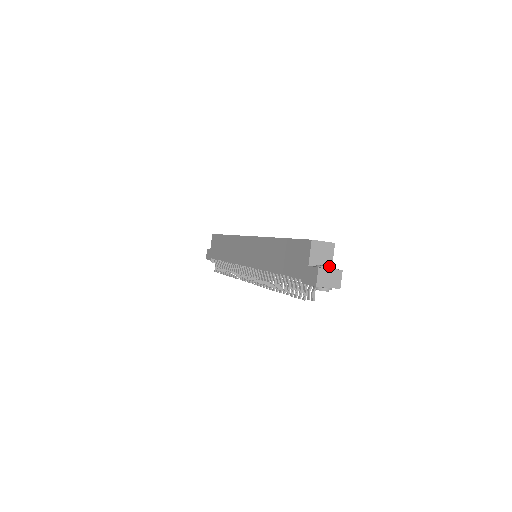
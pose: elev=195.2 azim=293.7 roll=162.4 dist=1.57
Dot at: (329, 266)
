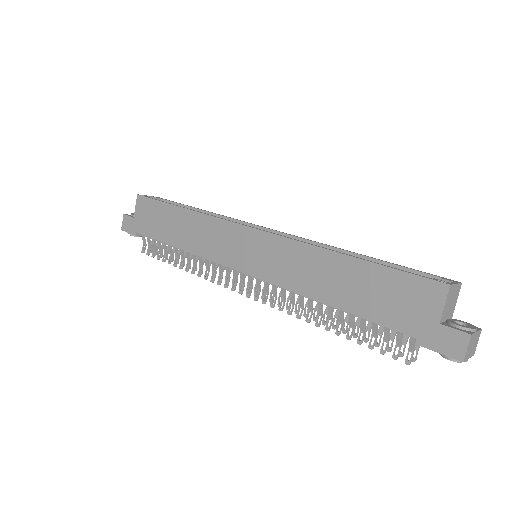
Dot at: (463, 322)
